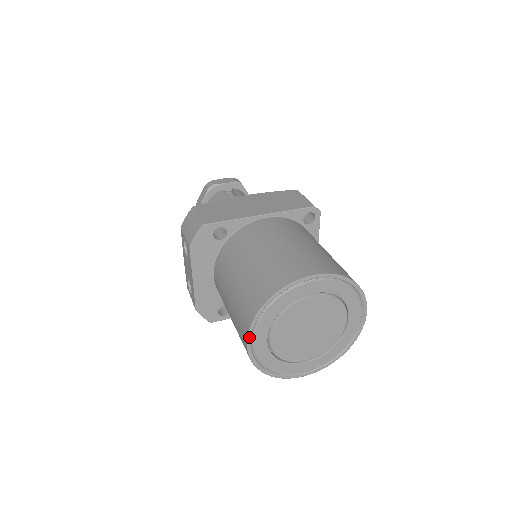
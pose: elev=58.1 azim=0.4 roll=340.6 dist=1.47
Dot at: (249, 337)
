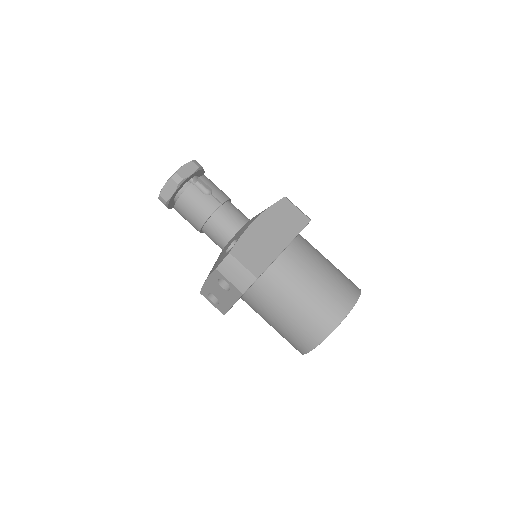
Dot at: occluded
